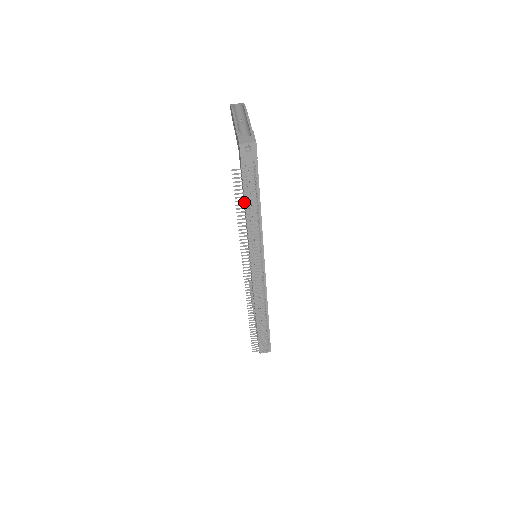
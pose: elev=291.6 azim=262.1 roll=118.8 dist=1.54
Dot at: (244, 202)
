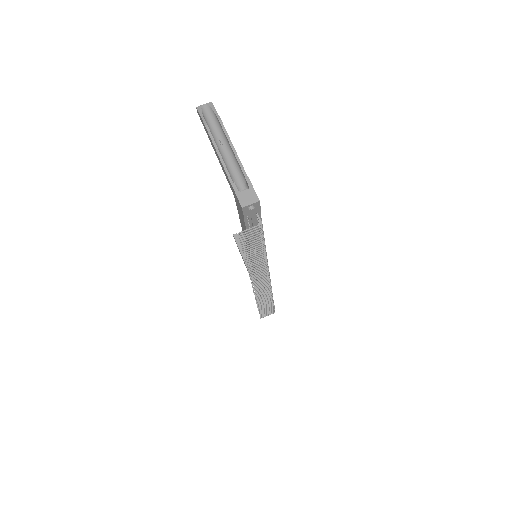
Dot at: (246, 236)
